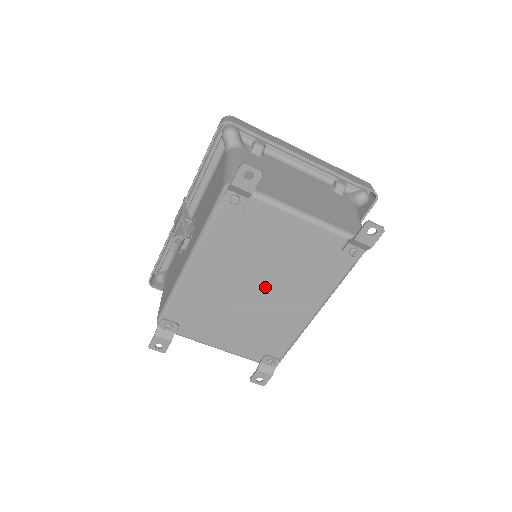
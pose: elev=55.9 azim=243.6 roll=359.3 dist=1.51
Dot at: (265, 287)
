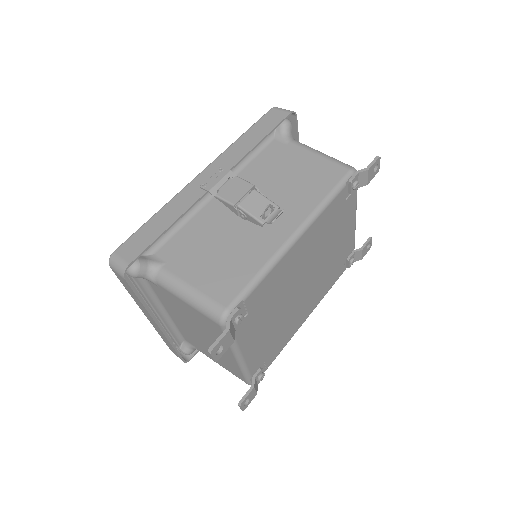
Dot at: (309, 282)
